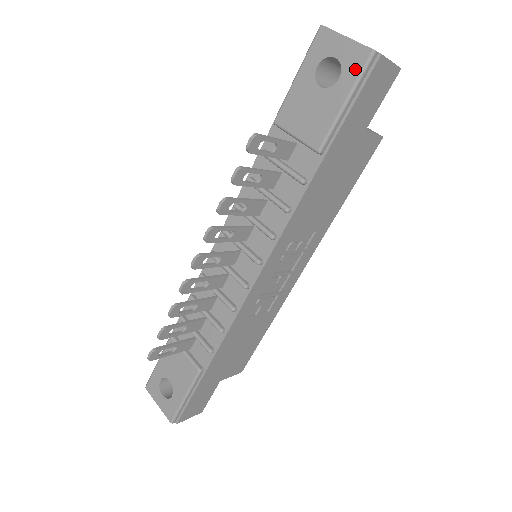
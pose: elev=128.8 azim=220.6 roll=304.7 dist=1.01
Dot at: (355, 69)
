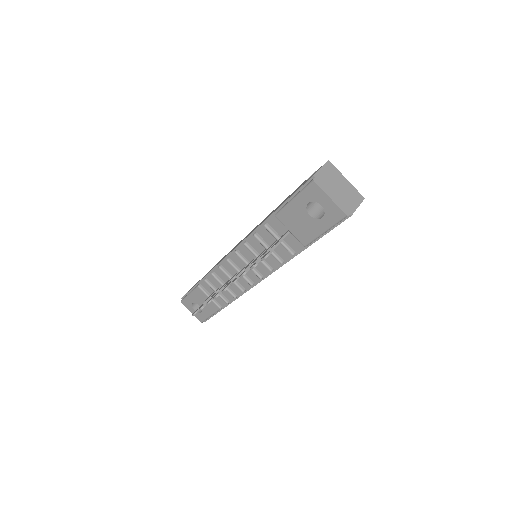
Dot at: (333, 219)
